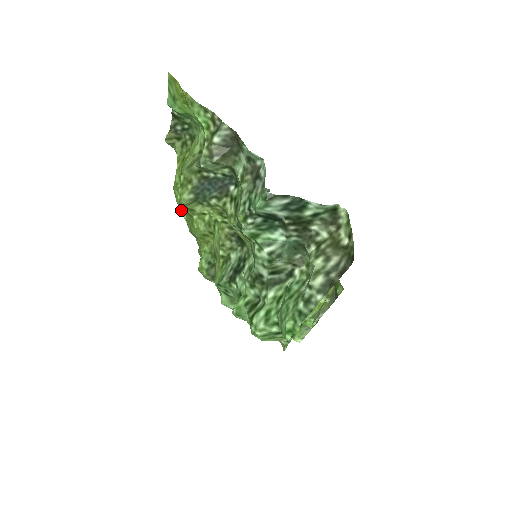
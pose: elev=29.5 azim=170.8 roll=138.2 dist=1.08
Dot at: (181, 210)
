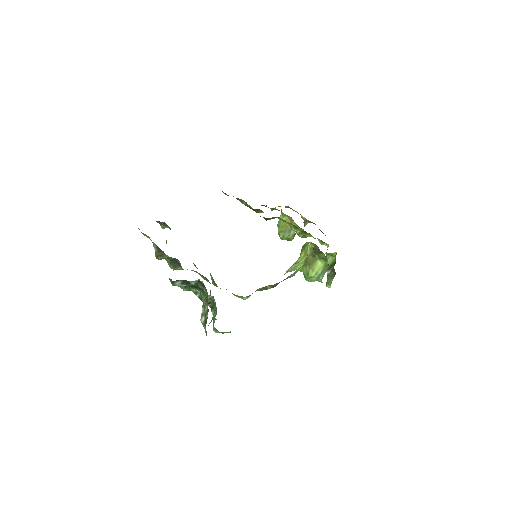
Dot at: occluded
